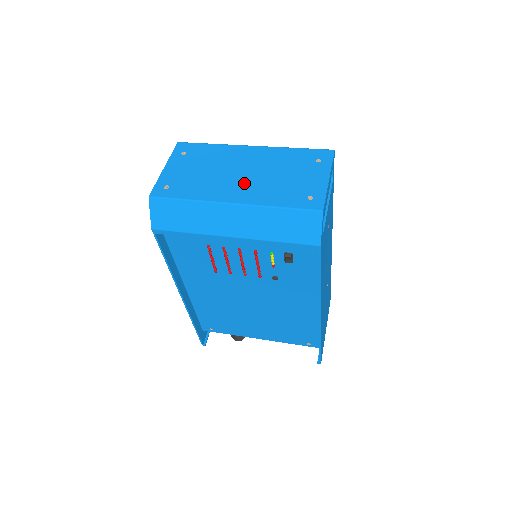
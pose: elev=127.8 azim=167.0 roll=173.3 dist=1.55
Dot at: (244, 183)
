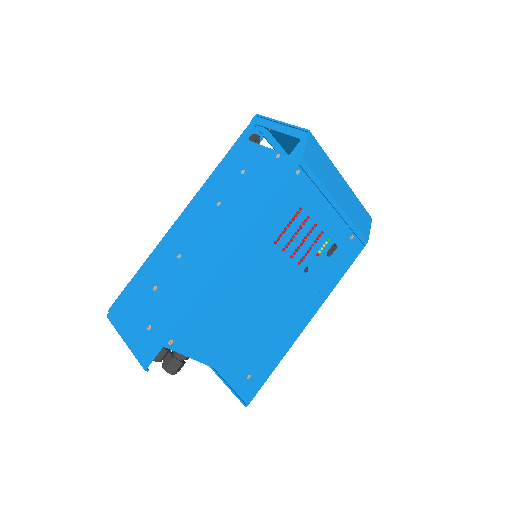
Dot at: occluded
